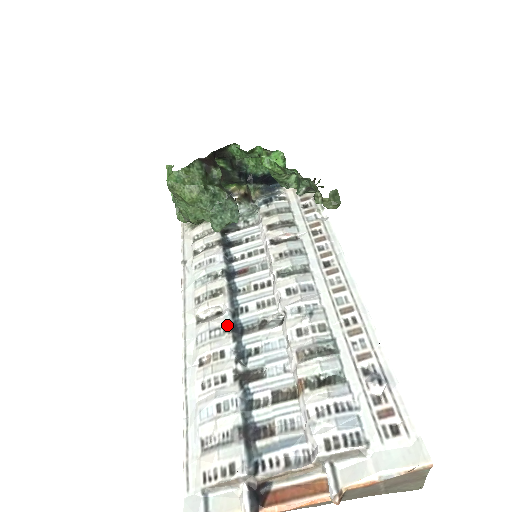
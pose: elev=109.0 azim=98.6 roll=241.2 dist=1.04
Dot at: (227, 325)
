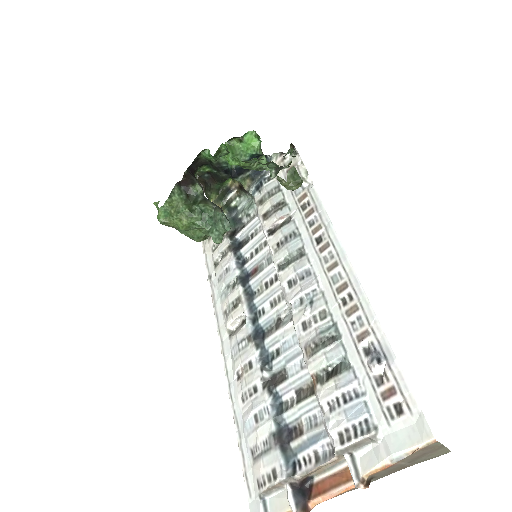
Dot at: (249, 335)
